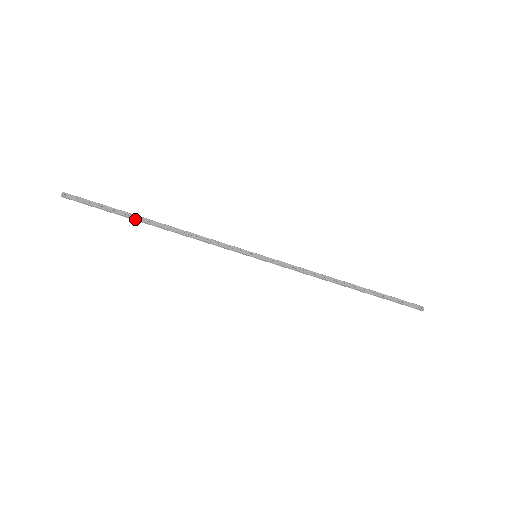
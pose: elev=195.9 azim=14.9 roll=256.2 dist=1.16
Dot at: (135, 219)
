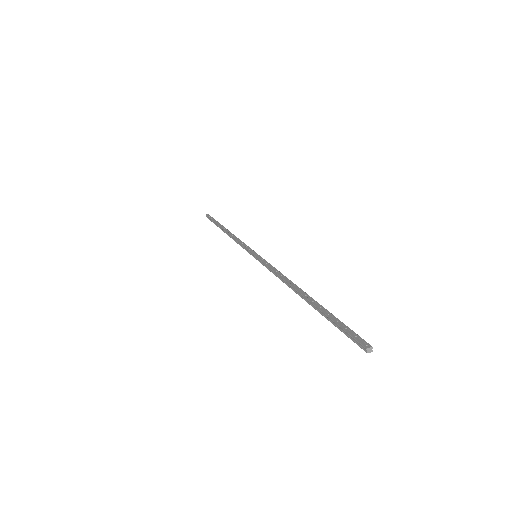
Dot at: (220, 226)
